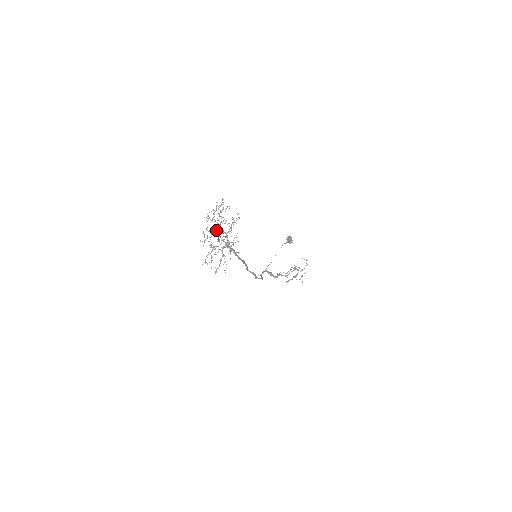
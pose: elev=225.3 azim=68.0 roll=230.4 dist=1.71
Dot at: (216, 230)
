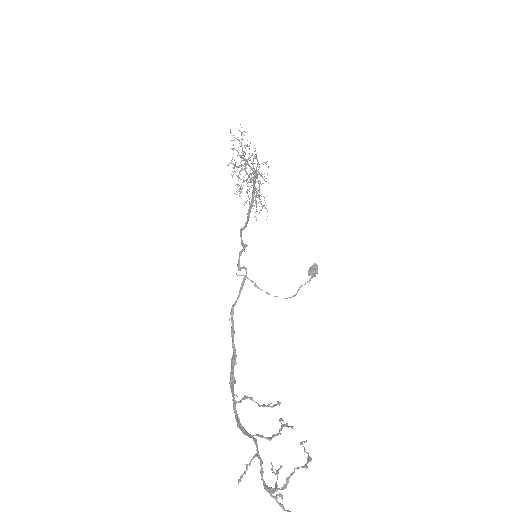
Dot at: (253, 163)
